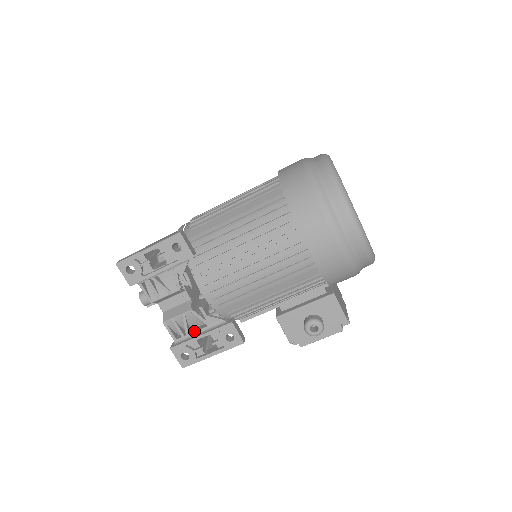
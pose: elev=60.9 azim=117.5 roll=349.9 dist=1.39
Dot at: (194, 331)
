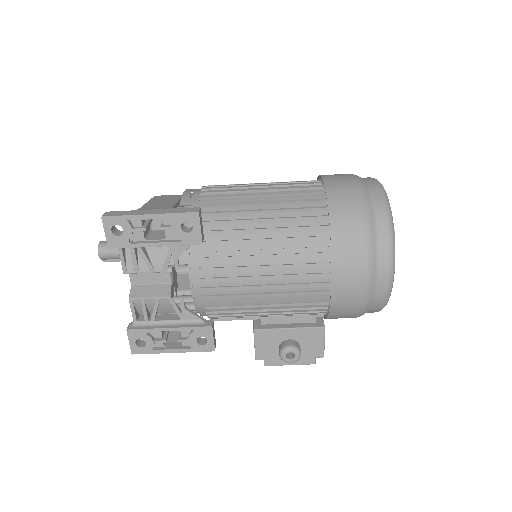
Dot at: (162, 319)
